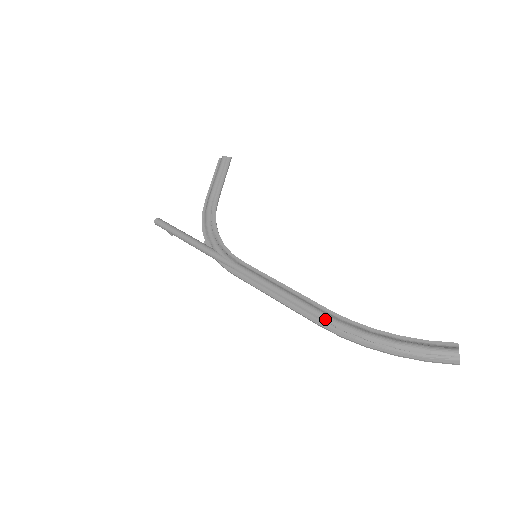
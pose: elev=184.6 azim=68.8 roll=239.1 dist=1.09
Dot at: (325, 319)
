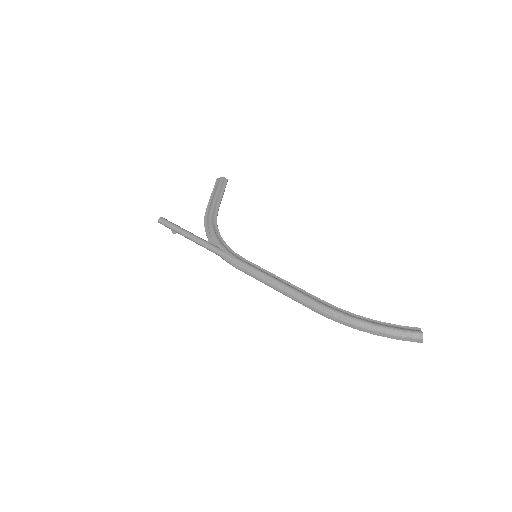
Dot at: (319, 306)
